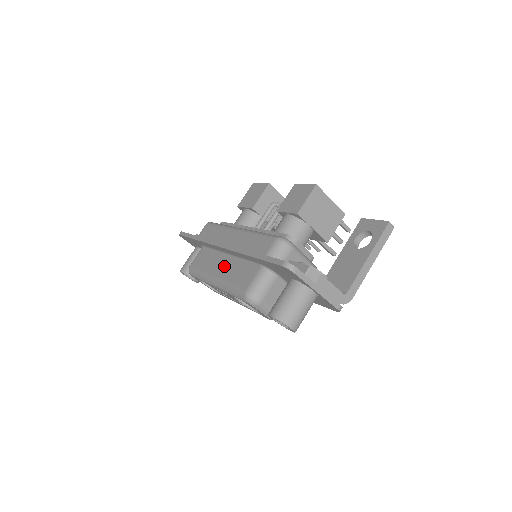
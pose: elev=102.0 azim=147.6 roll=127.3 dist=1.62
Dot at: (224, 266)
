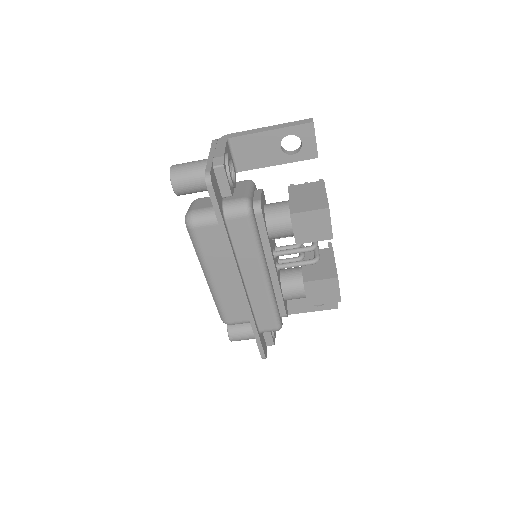
Dot at: (227, 282)
